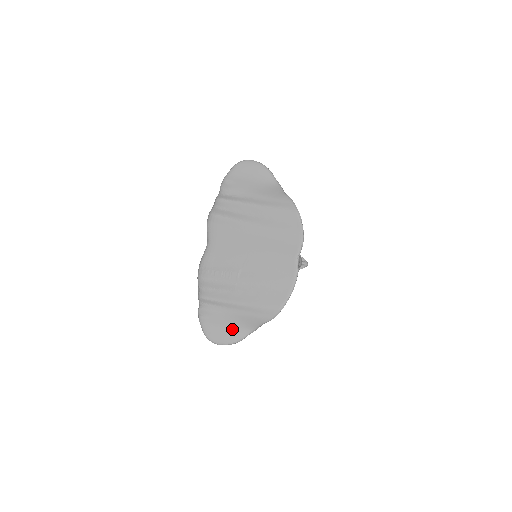
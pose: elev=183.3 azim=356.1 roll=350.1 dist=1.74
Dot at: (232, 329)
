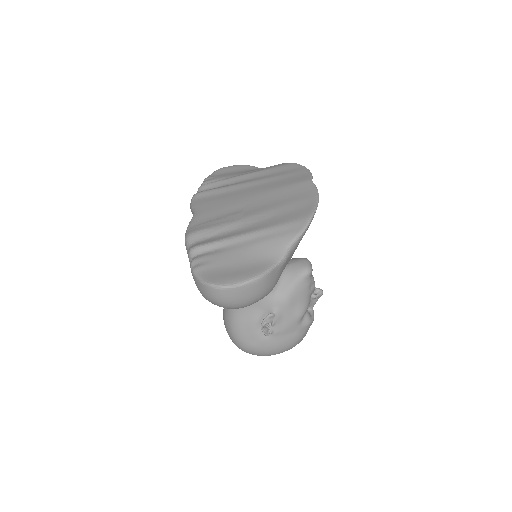
Dot at: (247, 265)
